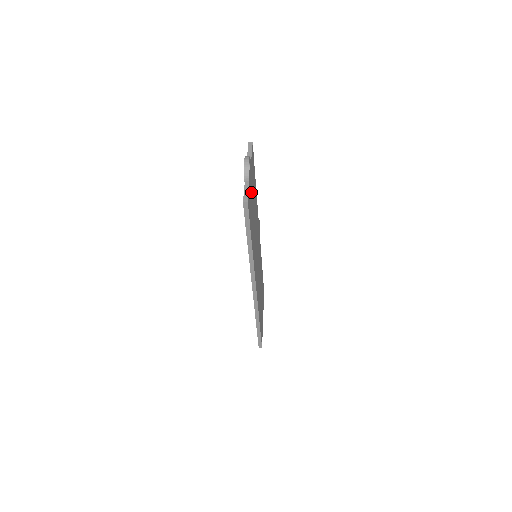
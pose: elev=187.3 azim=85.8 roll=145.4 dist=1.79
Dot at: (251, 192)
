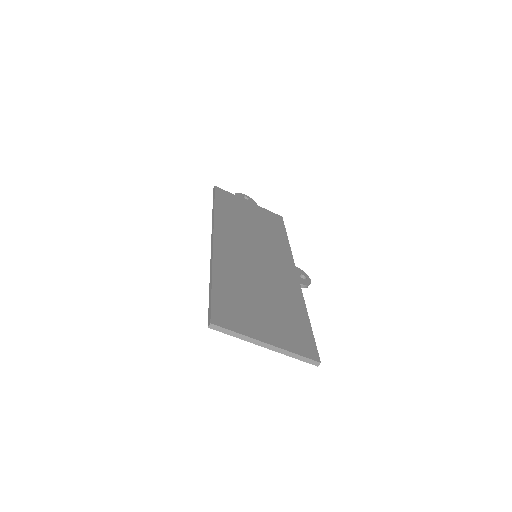
Dot at: (244, 206)
